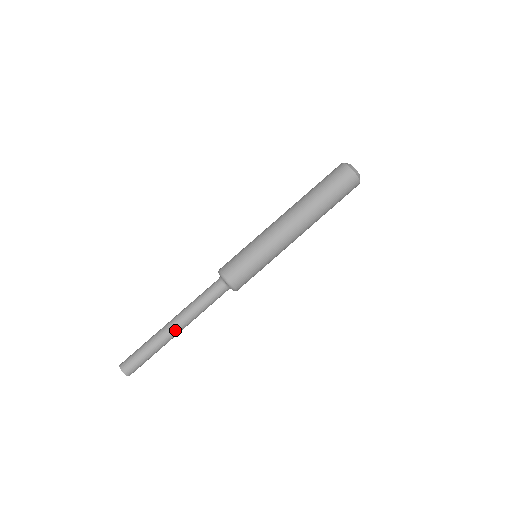
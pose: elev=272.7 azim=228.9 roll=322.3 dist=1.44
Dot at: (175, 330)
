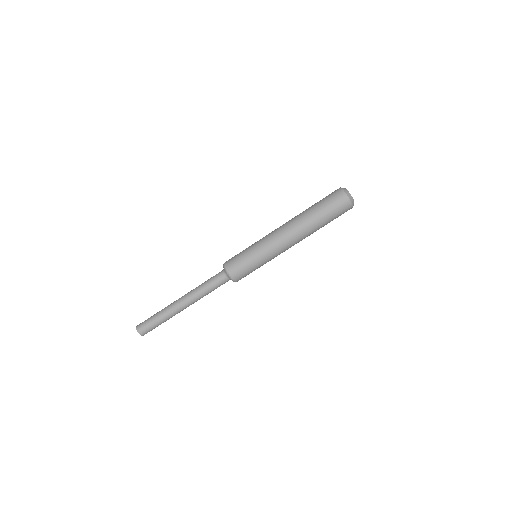
Dot at: (182, 306)
